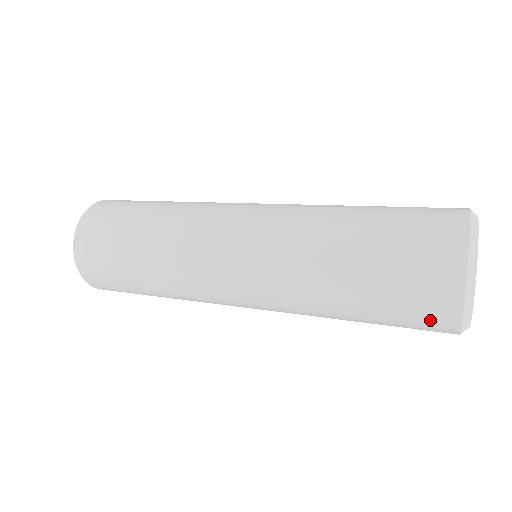
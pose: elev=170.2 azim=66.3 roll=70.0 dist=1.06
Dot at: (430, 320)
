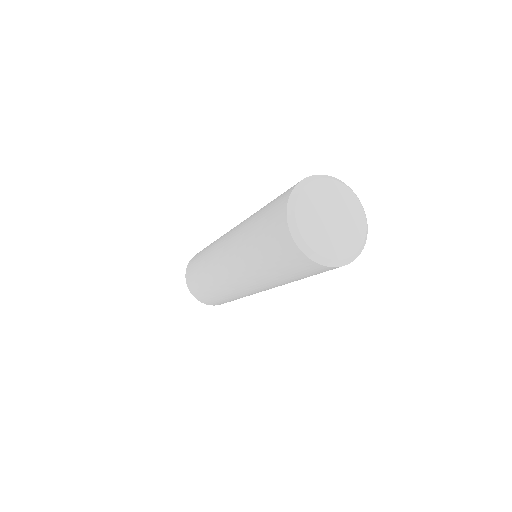
Dot at: (318, 271)
